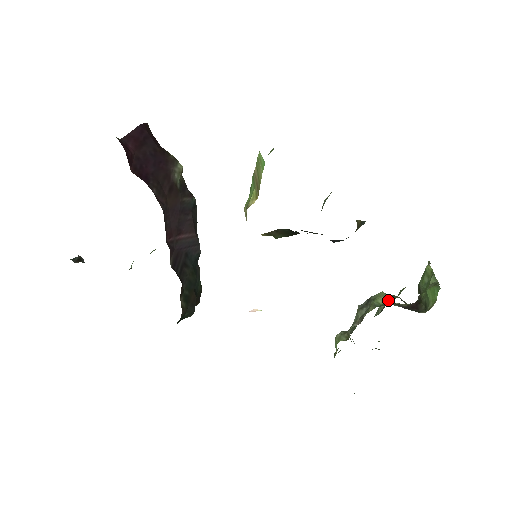
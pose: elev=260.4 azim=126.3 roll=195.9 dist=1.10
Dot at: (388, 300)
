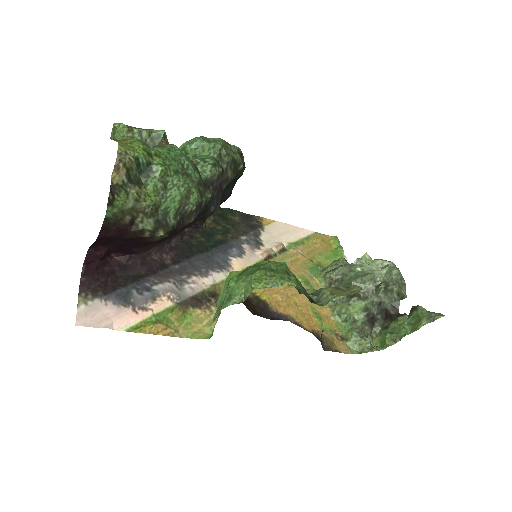
Dot at: (349, 319)
